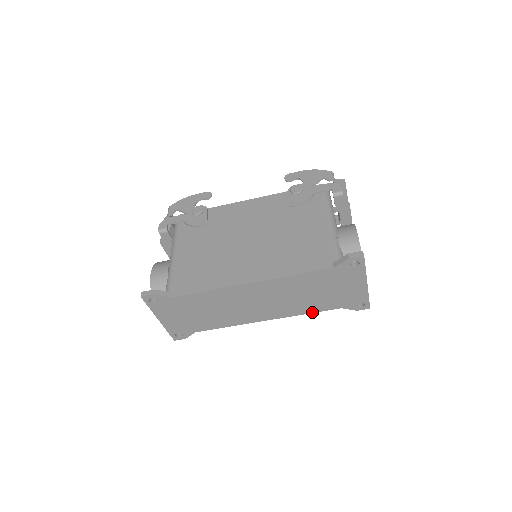
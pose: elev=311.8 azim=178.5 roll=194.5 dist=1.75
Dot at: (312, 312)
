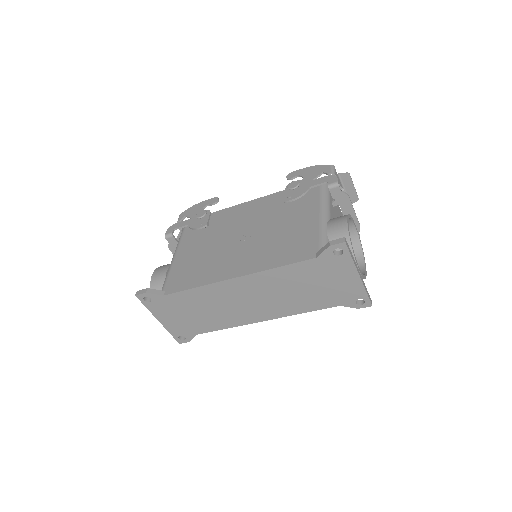
Dot at: (309, 311)
